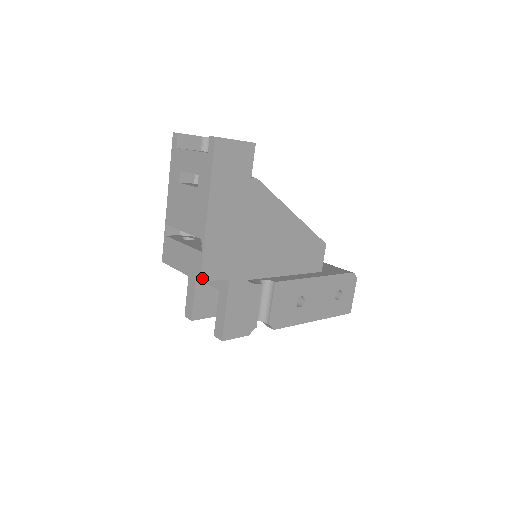
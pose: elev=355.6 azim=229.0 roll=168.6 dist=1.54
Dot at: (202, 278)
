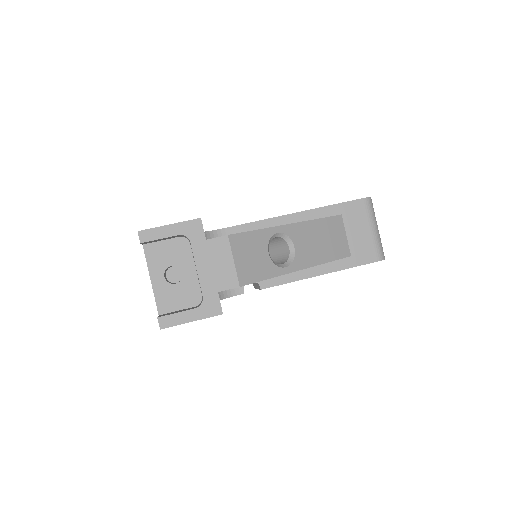
Dot at: occluded
